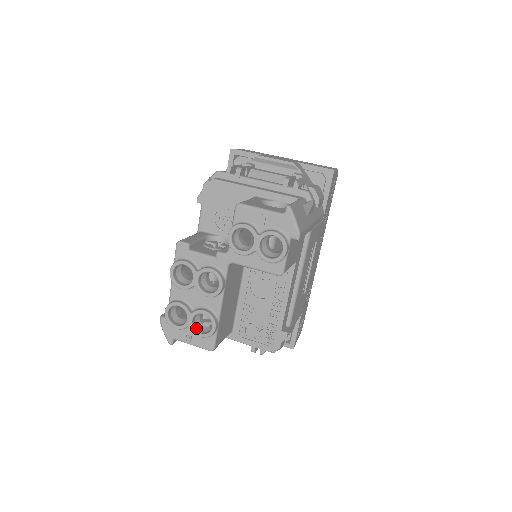
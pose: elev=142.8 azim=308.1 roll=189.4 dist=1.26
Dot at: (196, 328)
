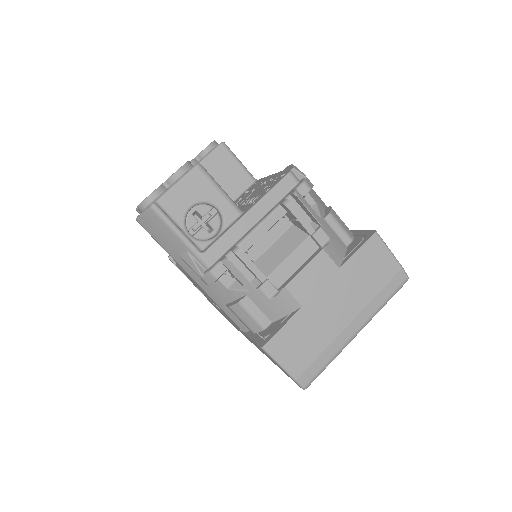
Dot at: (173, 180)
